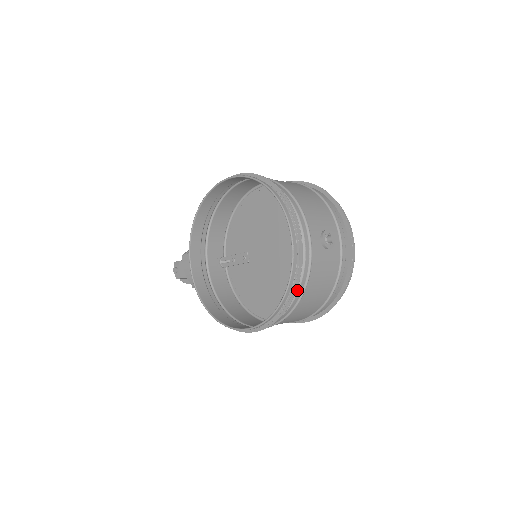
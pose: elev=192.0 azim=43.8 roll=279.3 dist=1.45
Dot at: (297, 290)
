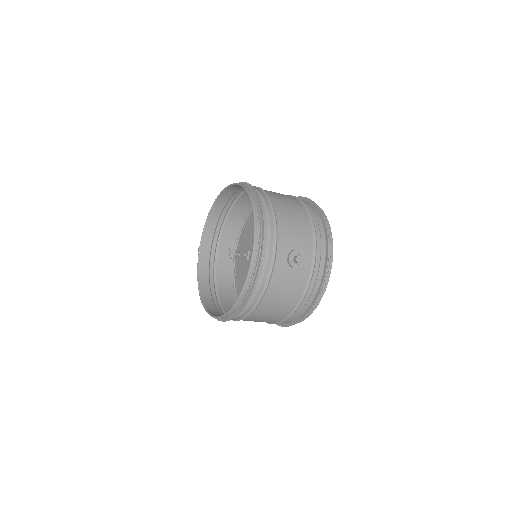
Dot at: (253, 296)
